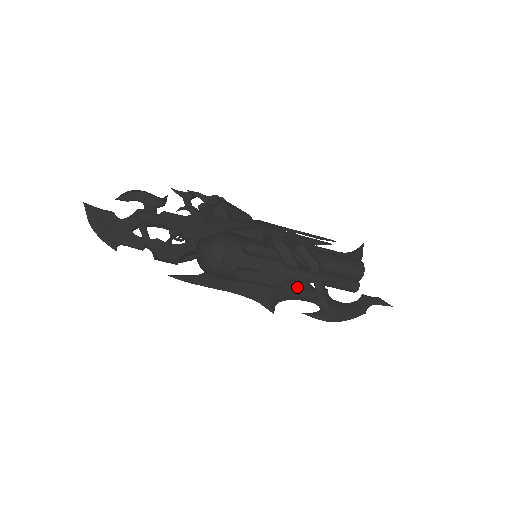
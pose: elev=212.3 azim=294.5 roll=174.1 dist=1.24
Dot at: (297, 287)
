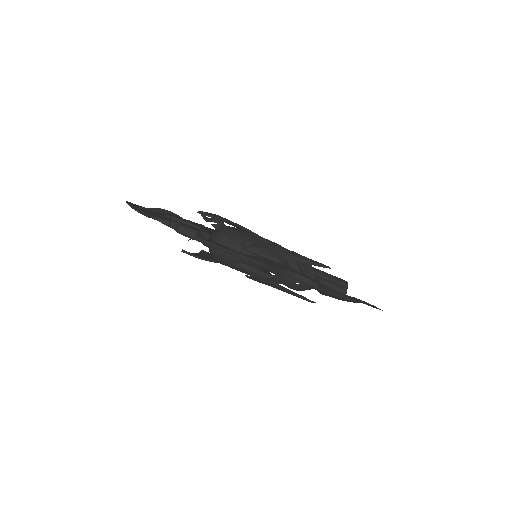
Dot at: (294, 269)
